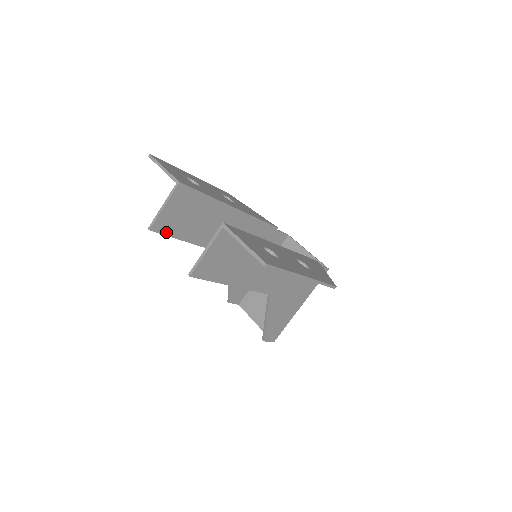
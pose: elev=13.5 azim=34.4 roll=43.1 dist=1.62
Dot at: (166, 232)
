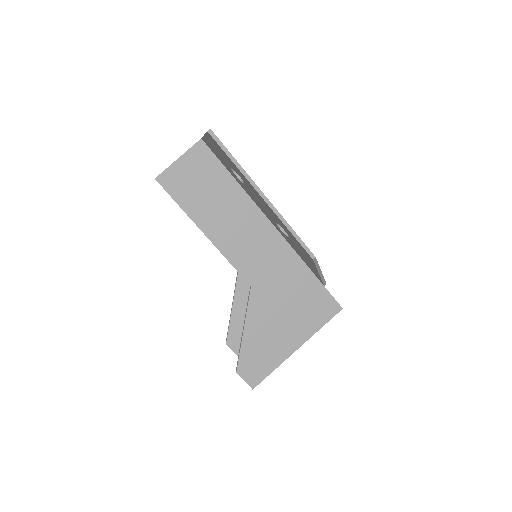
Dot at: occluded
